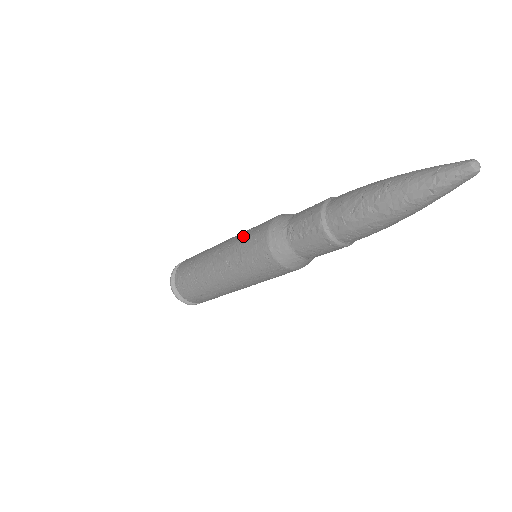
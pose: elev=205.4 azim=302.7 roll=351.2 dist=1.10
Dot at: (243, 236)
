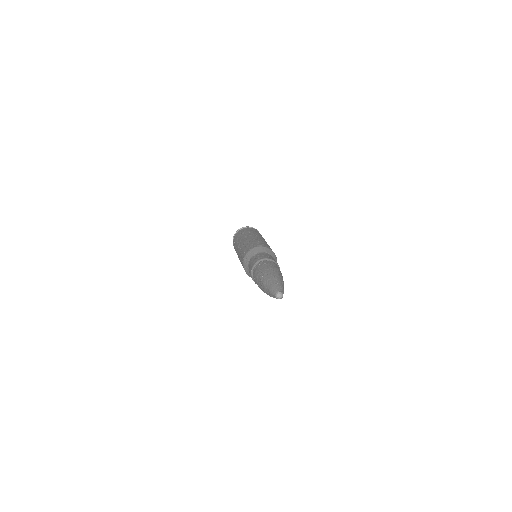
Dot at: (243, 248)
